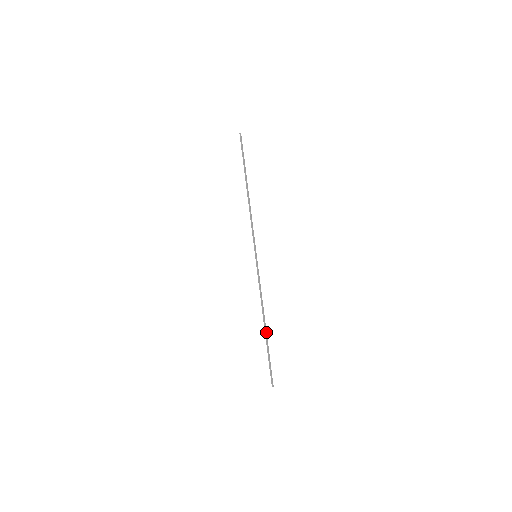
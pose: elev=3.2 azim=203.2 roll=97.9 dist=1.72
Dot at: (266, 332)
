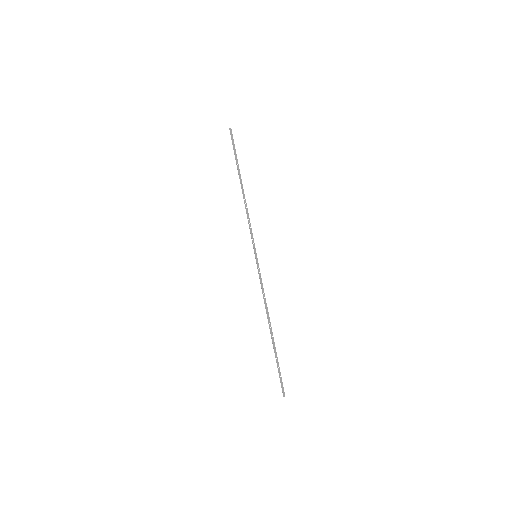
Dot at: (273, 337)
